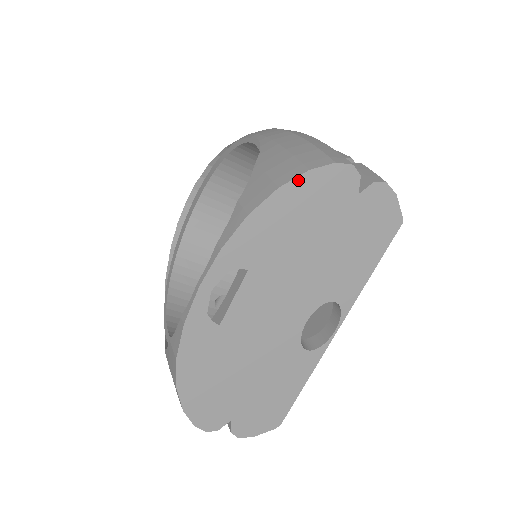
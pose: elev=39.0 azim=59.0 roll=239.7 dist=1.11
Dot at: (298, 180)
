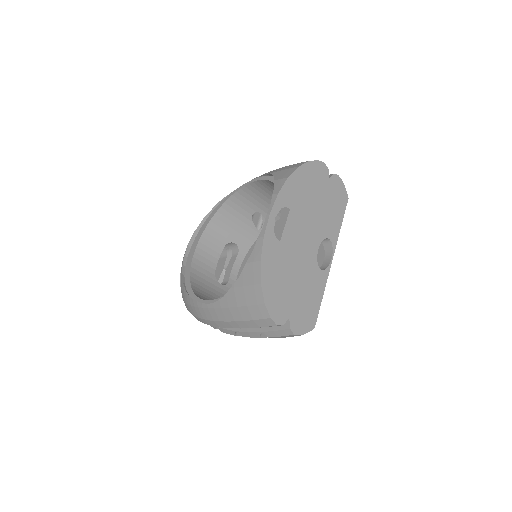
Dot at: (305, 165)
